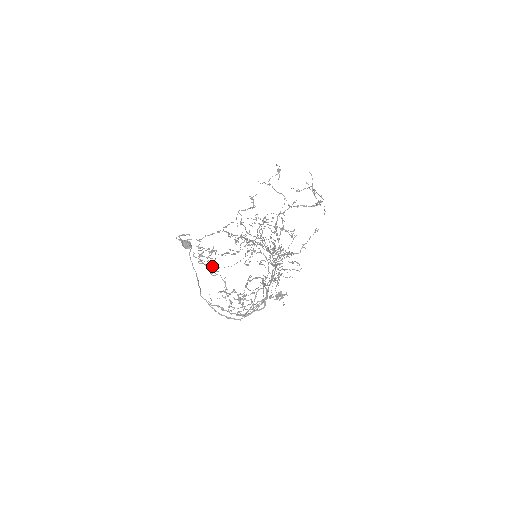
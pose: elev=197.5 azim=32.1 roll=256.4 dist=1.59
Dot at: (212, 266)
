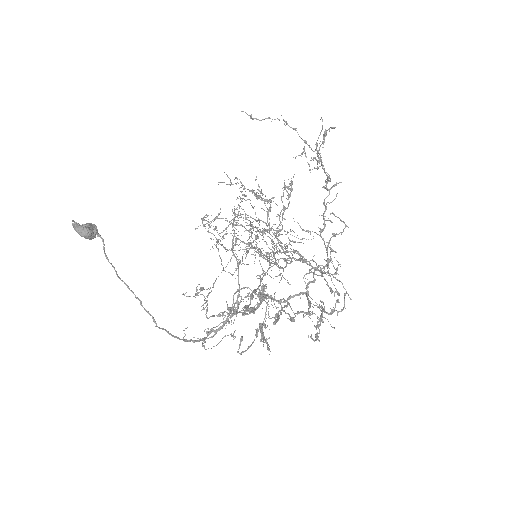
Dot at: (202, 290)
